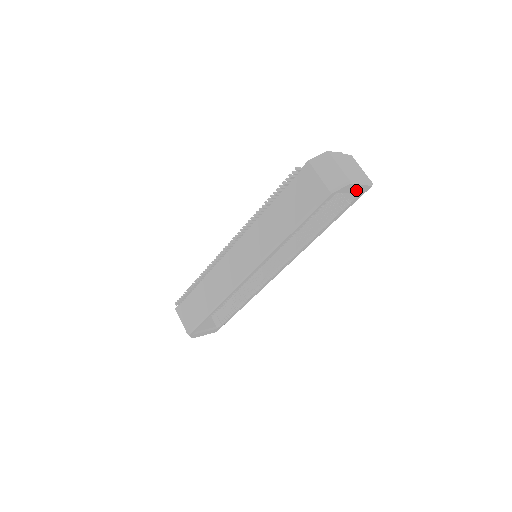
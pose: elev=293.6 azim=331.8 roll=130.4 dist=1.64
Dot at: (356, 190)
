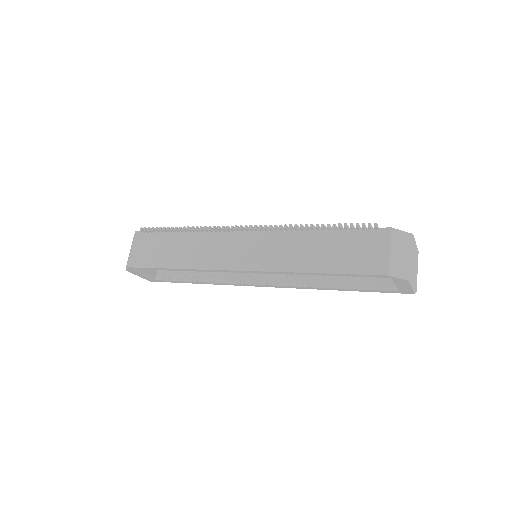
Dot at: (402, 287)
